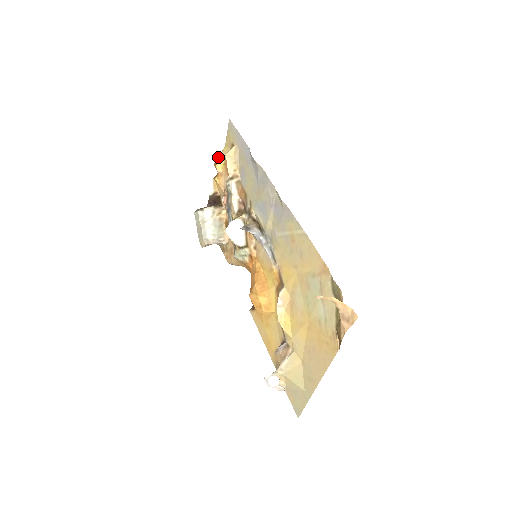
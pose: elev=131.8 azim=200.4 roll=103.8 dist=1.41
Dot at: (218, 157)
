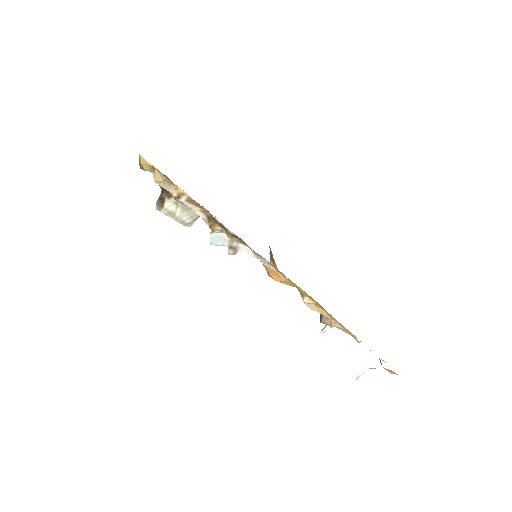
Dot at: (140, 165)
